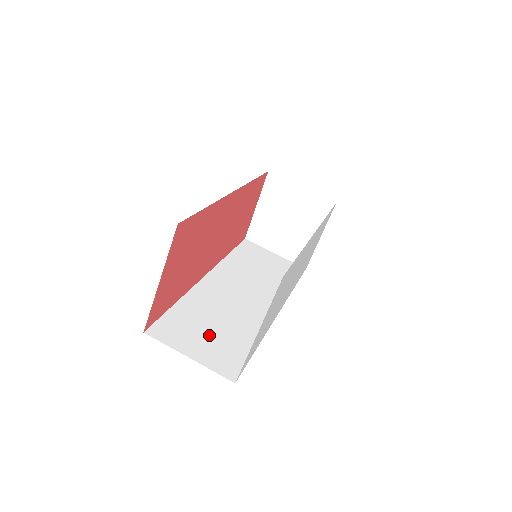
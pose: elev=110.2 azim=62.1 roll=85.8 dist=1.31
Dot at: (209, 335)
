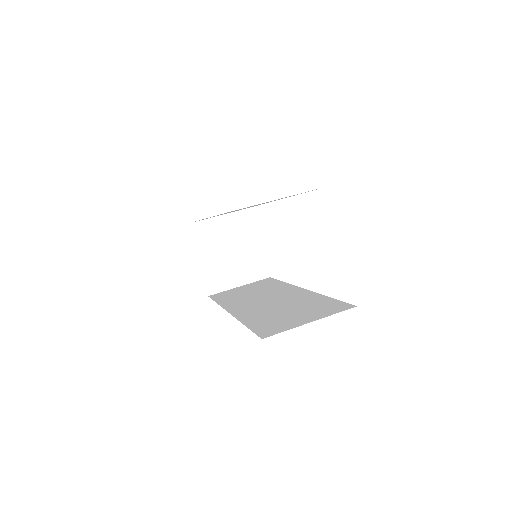
Dot at: (296, 313)
